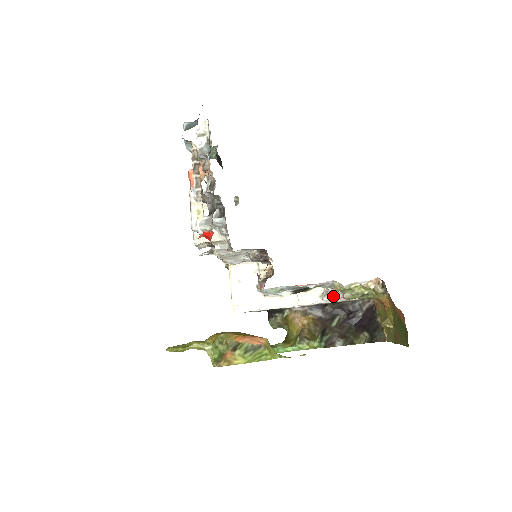
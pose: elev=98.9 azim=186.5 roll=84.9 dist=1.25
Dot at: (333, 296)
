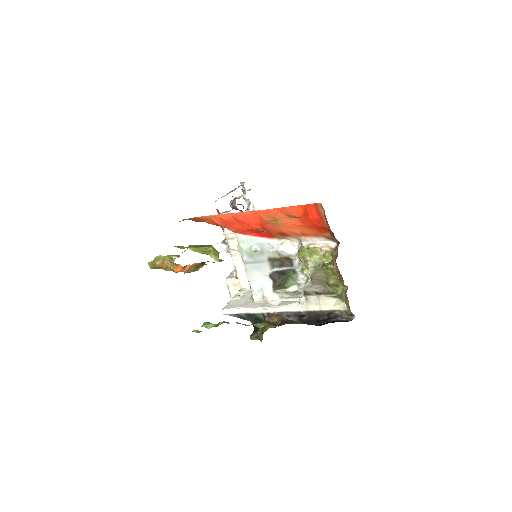
Dot at: occluded
